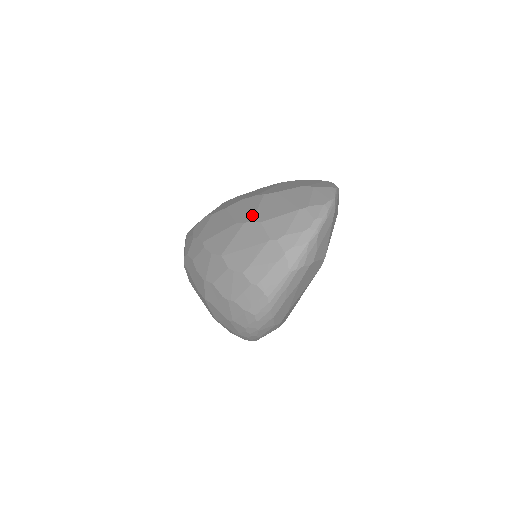
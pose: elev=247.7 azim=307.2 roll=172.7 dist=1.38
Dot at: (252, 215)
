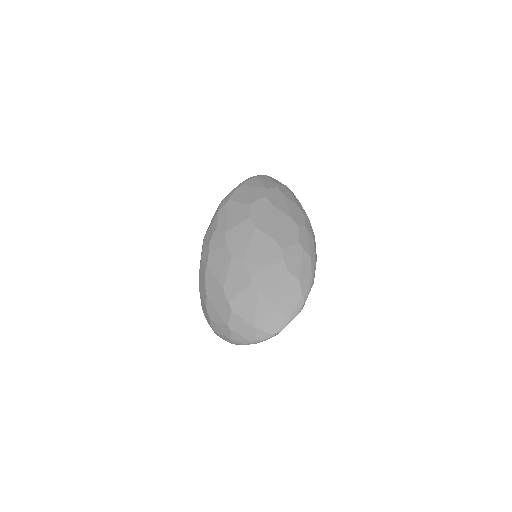
Dot at: (233, 296)
